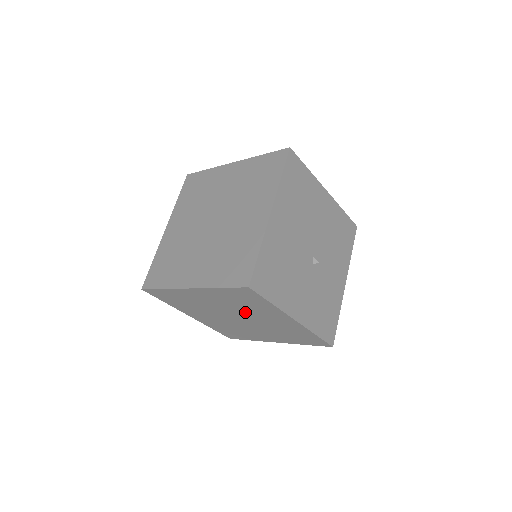
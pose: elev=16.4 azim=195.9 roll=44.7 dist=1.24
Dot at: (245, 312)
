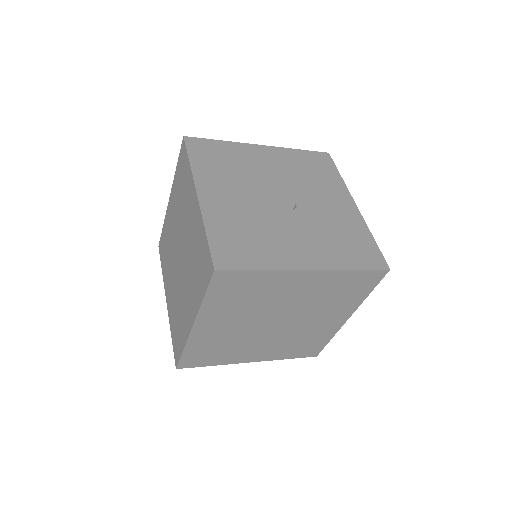
Dot at: (267, 307)
